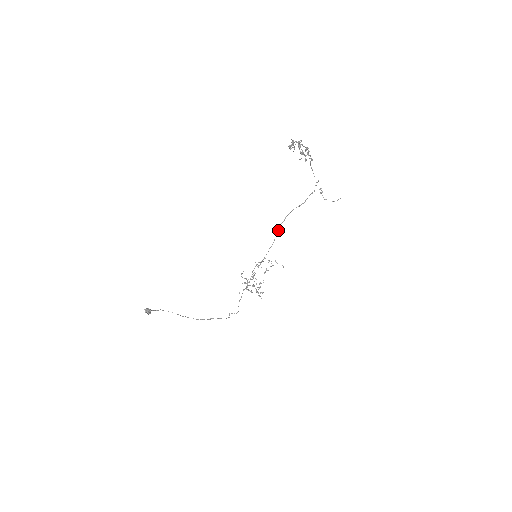
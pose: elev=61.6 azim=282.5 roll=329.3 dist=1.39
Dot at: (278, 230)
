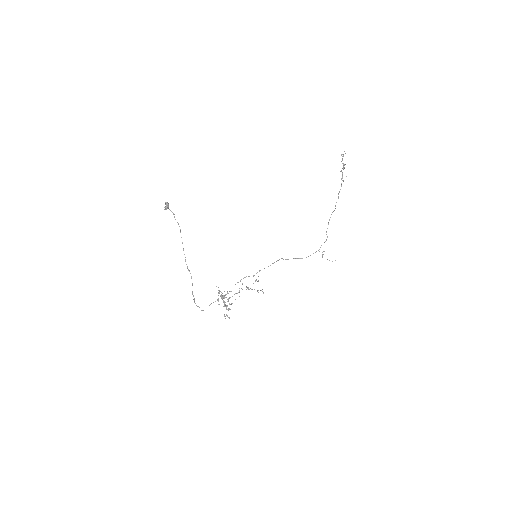
Dot at: (279, 259)
